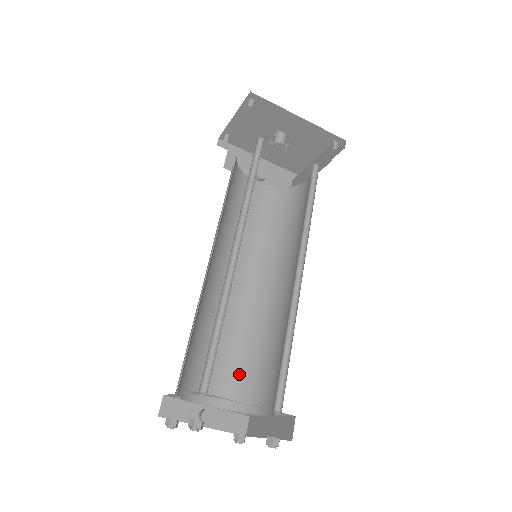
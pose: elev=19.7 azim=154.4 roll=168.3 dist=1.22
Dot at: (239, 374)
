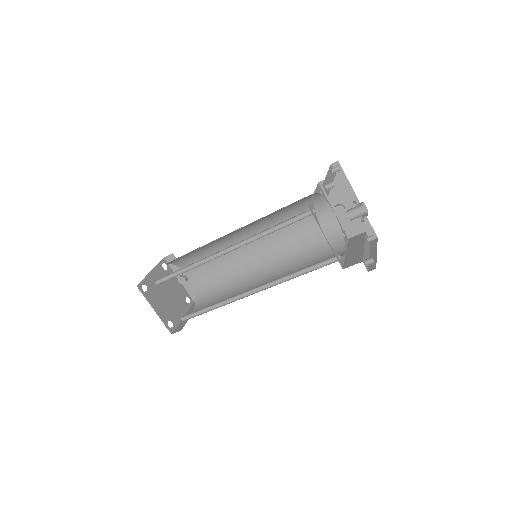
Dot at: (211, 282)
